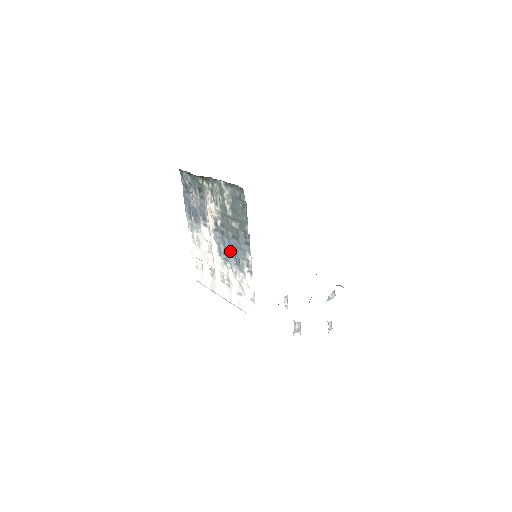
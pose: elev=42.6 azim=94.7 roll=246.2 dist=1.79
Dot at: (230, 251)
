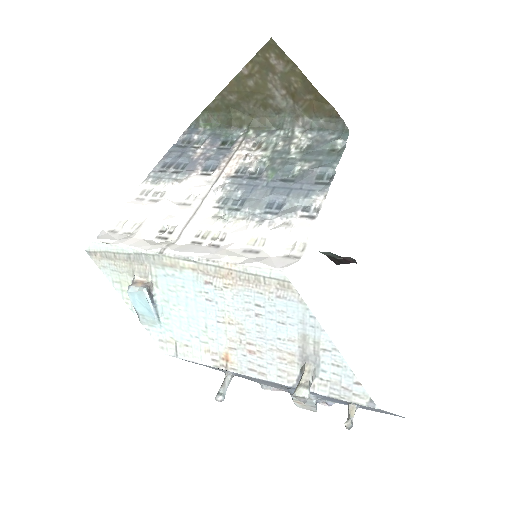
Dot at: (263, 195)
